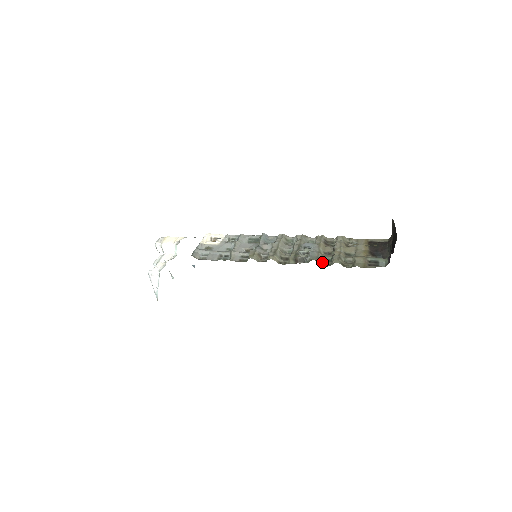
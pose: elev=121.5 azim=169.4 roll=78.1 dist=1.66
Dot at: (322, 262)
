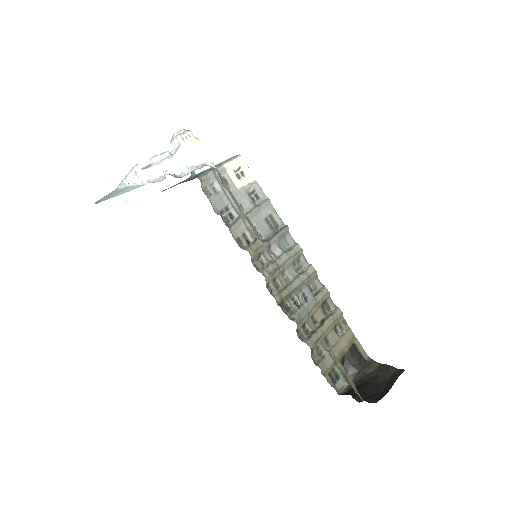
Dot at: (300, 328)
